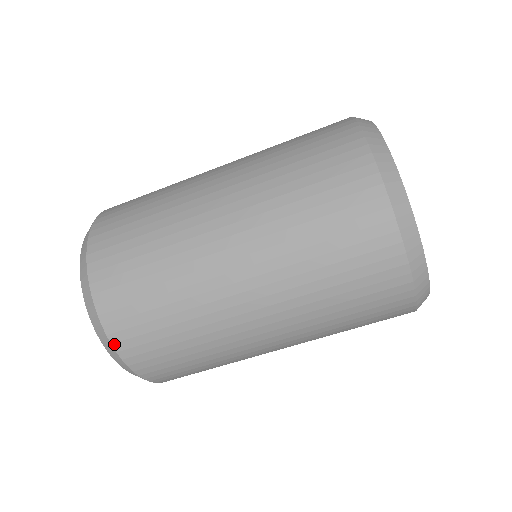
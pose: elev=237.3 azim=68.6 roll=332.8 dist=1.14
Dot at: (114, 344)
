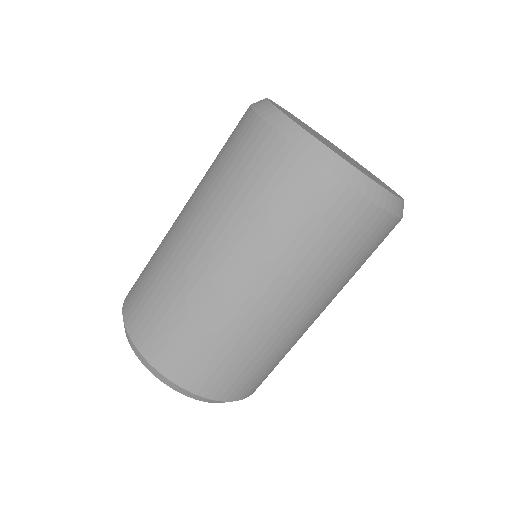
Dot at: (140, 350)
